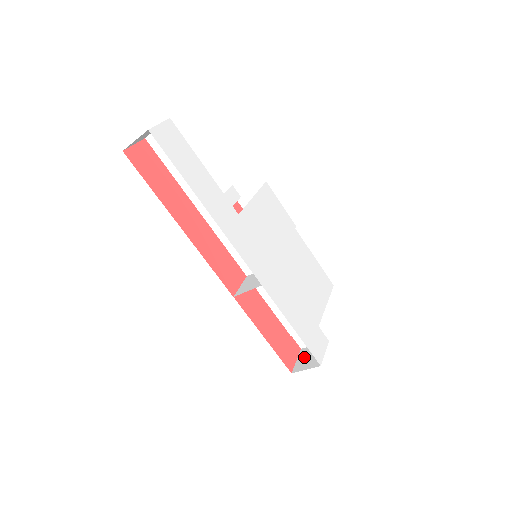
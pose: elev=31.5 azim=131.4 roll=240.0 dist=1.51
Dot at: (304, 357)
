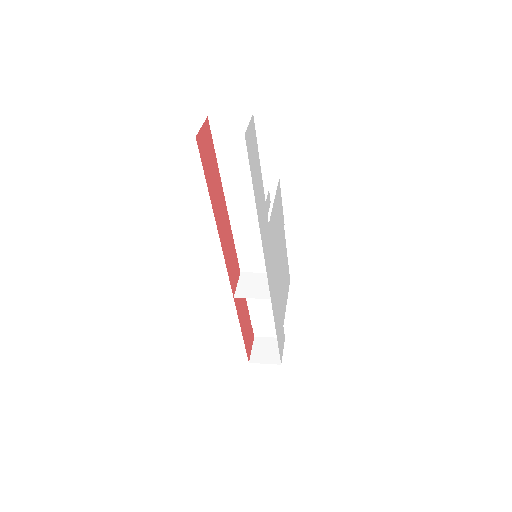
Dot at: (260, 348)
